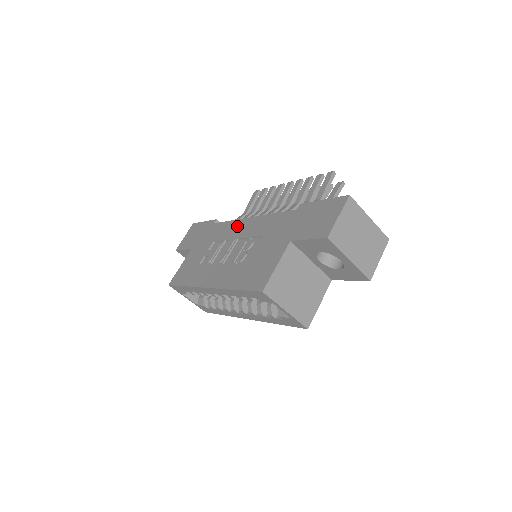
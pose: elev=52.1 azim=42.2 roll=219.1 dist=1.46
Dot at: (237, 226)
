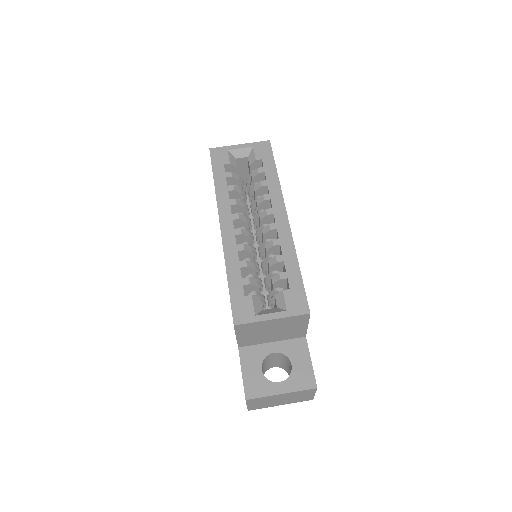
Dot at: occluded
